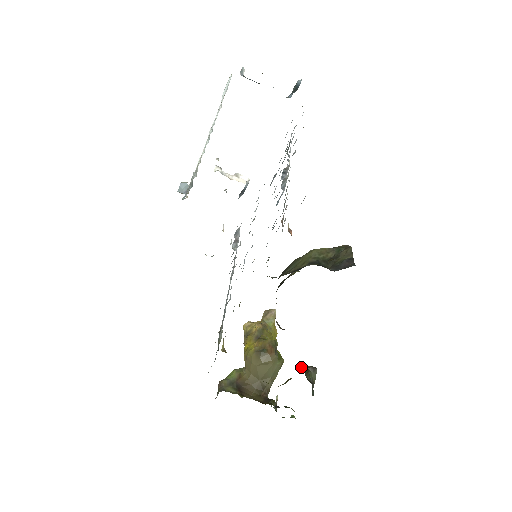
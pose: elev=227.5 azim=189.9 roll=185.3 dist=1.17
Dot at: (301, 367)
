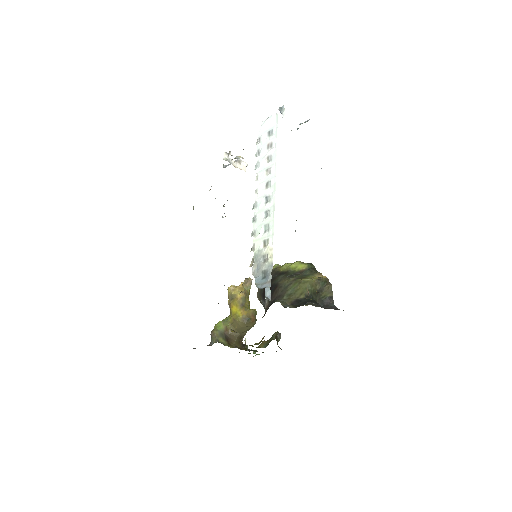
Dot at: (273, 335)
